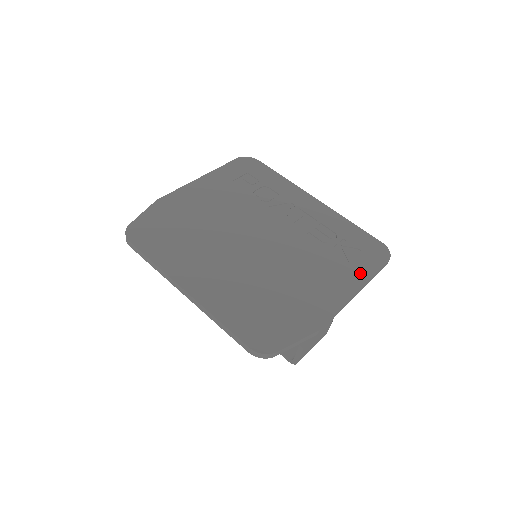
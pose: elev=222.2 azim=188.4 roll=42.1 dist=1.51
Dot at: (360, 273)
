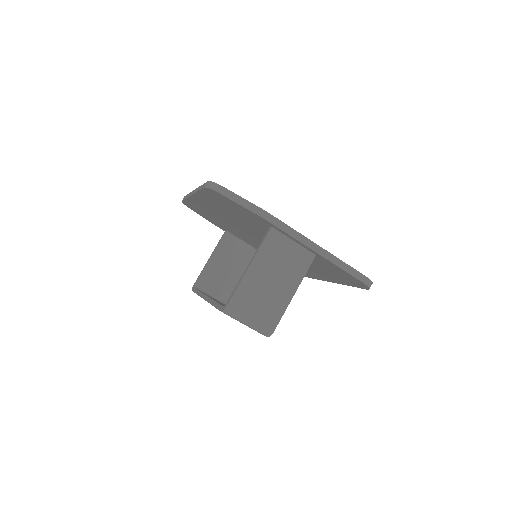
Dot at: occluded
